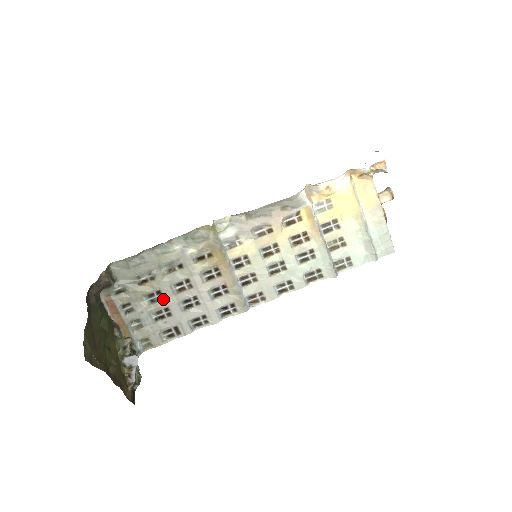
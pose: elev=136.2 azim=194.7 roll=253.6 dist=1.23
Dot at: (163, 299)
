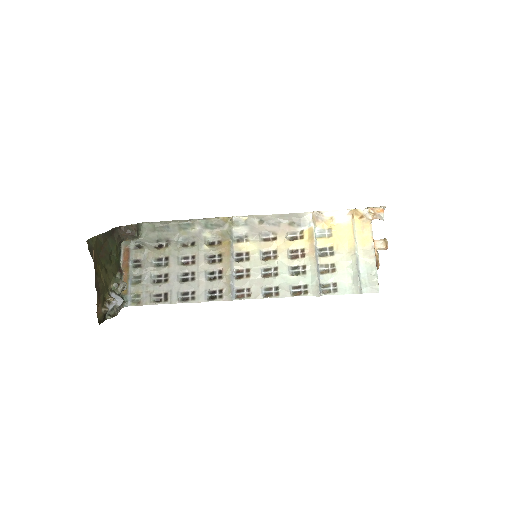
Dot at: (167, 265)
